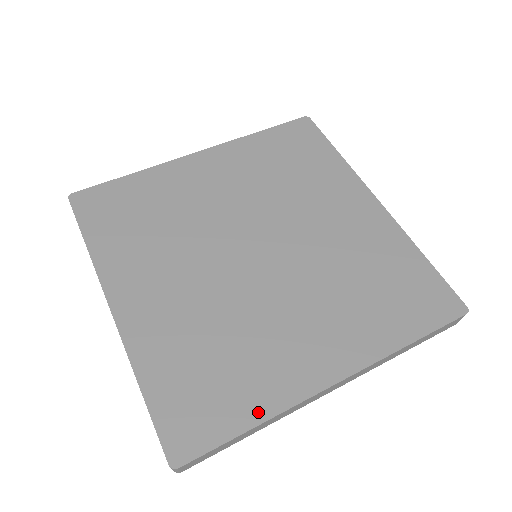
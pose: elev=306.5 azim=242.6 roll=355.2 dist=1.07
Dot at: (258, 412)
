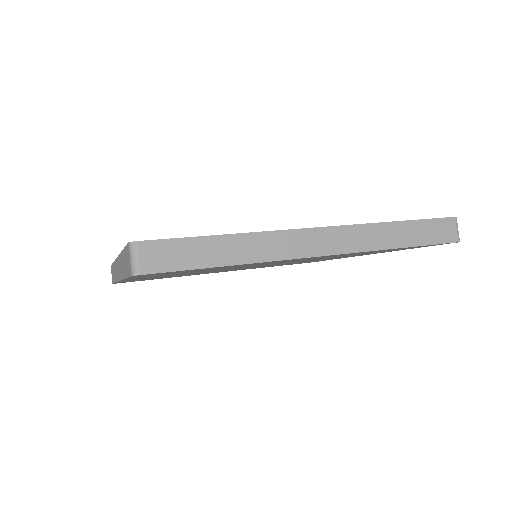
Dot at: occluded
